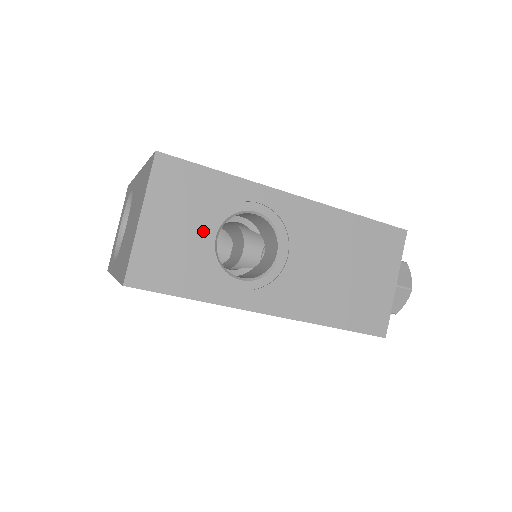
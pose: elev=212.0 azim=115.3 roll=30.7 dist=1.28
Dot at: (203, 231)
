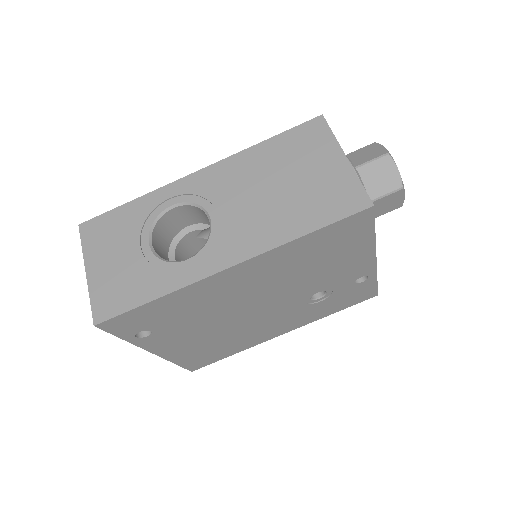
Dot at: (136, 248)
